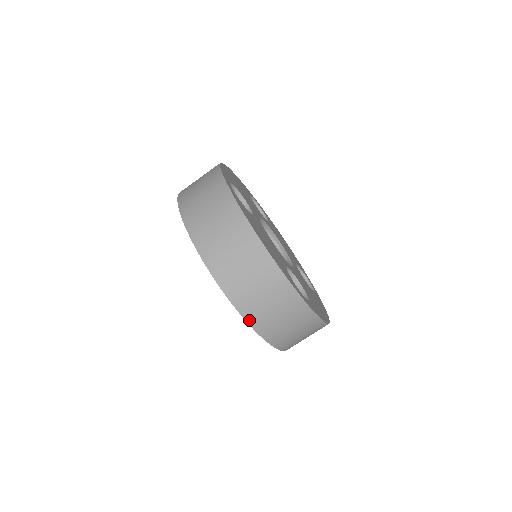
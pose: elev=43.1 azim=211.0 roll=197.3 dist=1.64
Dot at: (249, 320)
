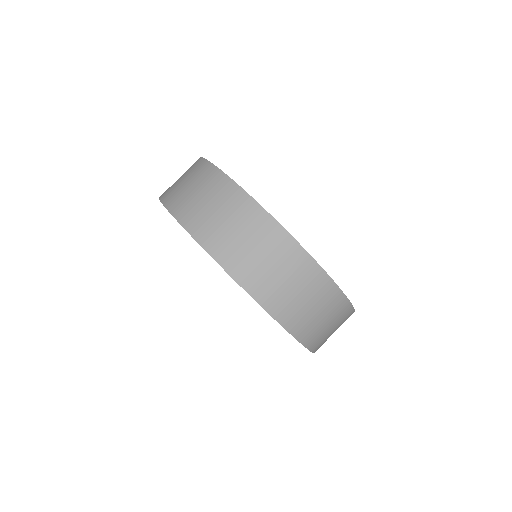
Dot at: occluded
